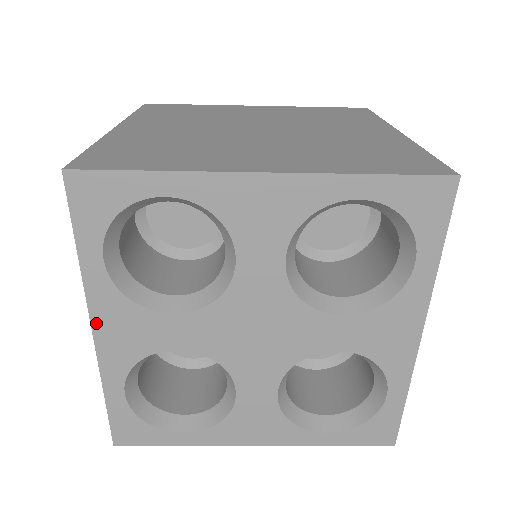
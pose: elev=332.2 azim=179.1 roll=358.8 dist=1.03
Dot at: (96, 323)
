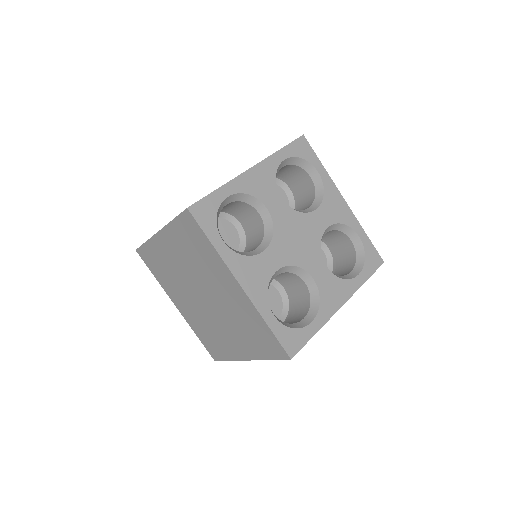
Dot at: (239, 279)
